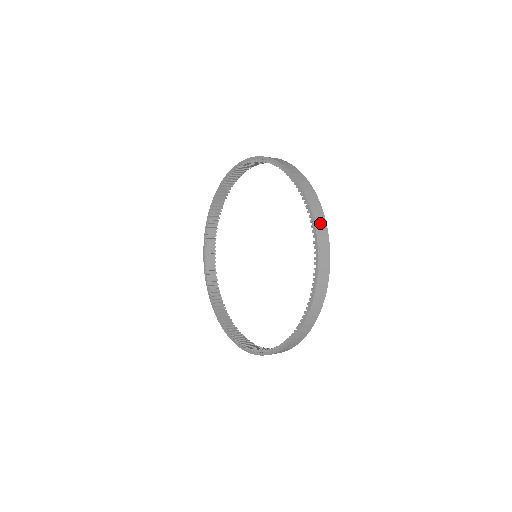
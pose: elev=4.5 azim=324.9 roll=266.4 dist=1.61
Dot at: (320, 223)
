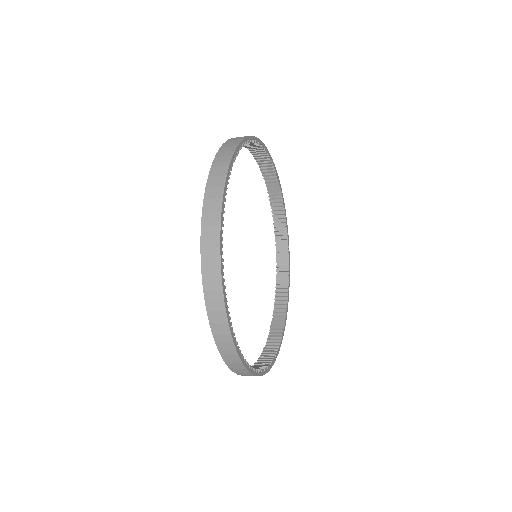
Dot at: (213, 294)
